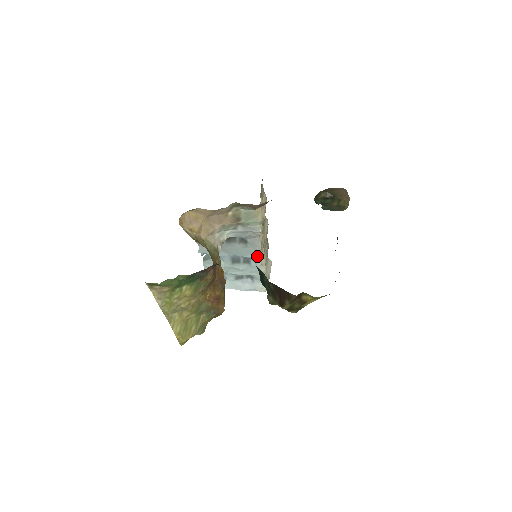
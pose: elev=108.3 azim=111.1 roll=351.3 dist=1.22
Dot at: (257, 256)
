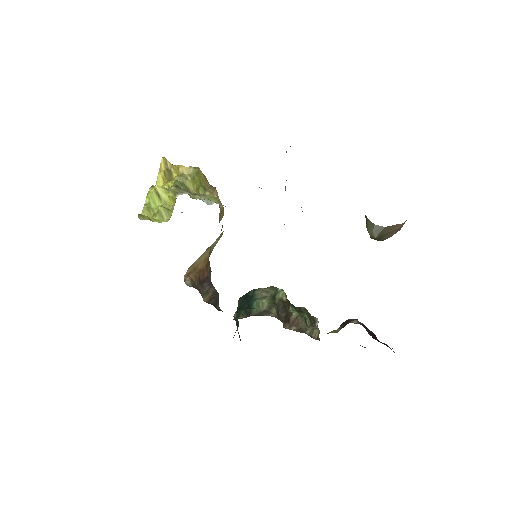
Dot at: occluded
